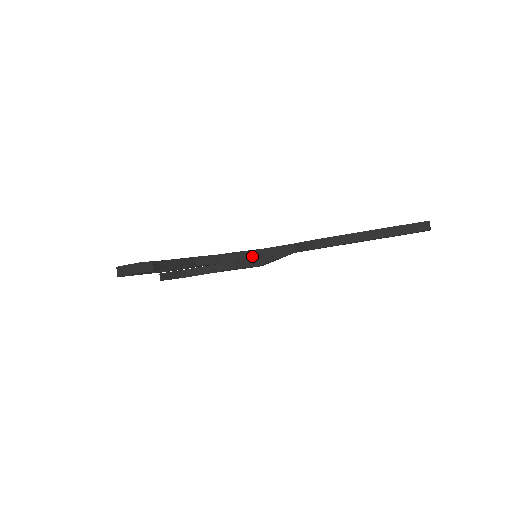
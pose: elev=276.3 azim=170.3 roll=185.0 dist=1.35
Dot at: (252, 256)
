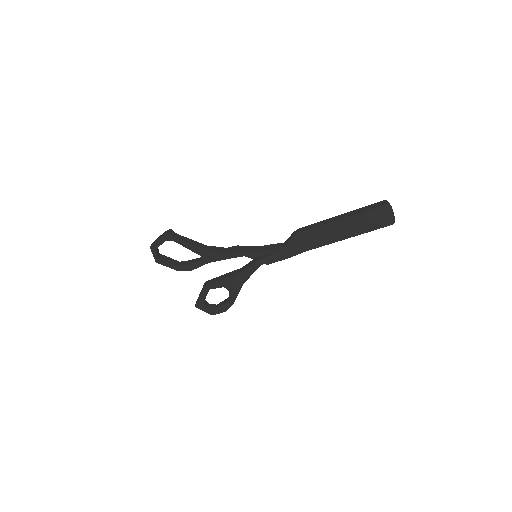
Dot at: (249, 249)
